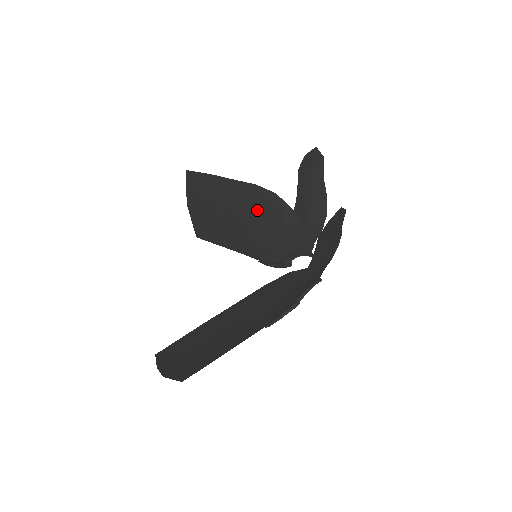
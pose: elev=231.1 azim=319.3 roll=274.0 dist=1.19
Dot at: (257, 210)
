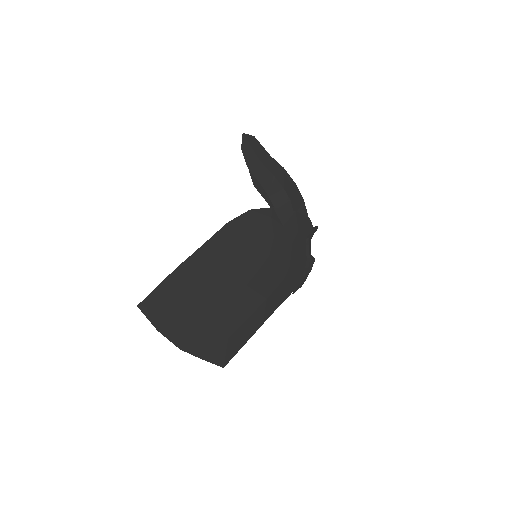
Dot at: occluded
